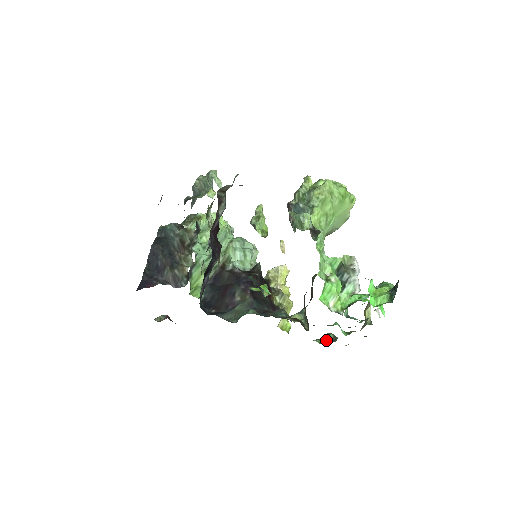
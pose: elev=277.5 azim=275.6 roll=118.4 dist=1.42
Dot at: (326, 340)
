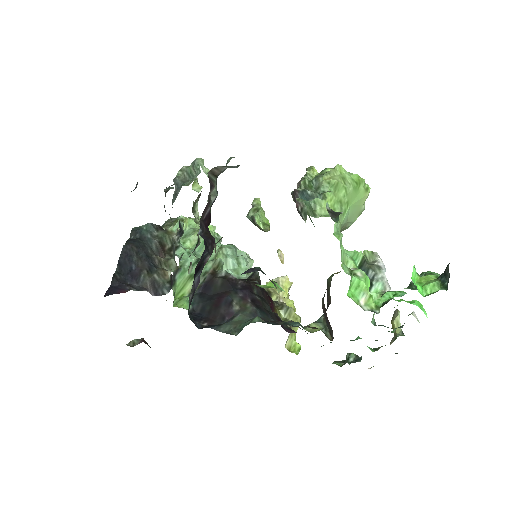
Dot at: (347, 361)
